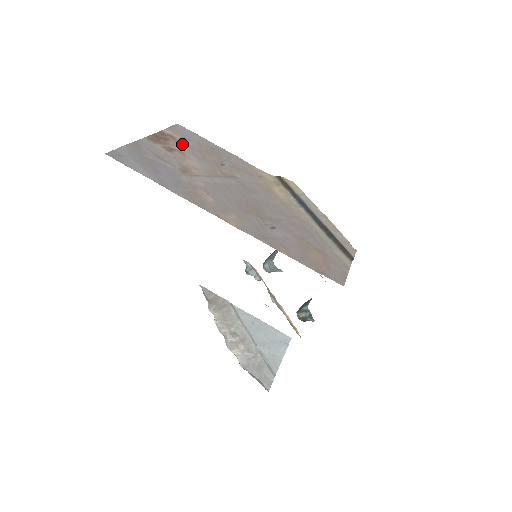
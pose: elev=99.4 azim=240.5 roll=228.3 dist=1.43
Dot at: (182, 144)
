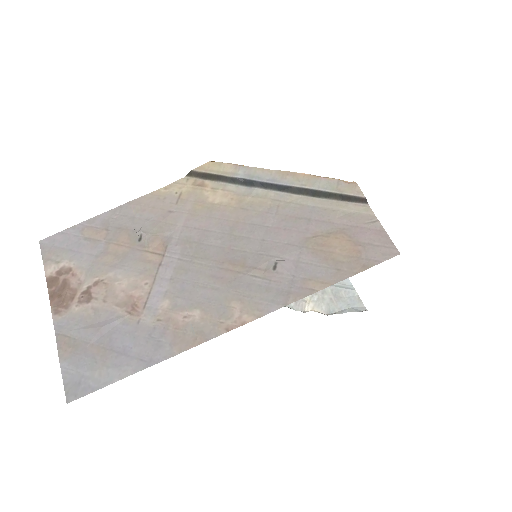
Dot at: (82, 268)
